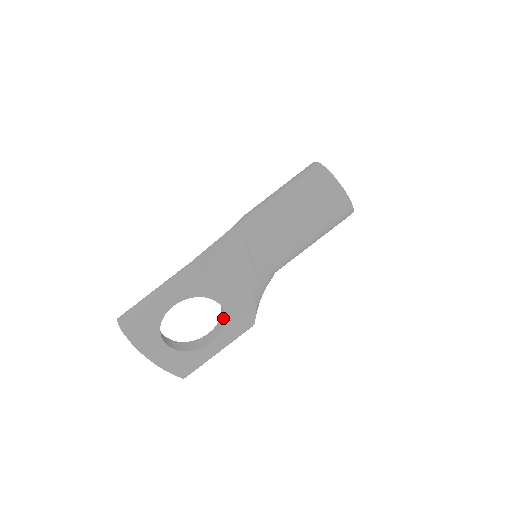
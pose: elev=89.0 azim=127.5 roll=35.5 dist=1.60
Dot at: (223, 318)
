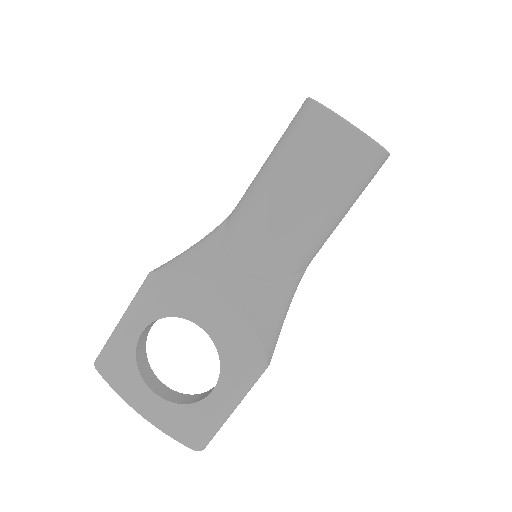
Dot at: occluded
